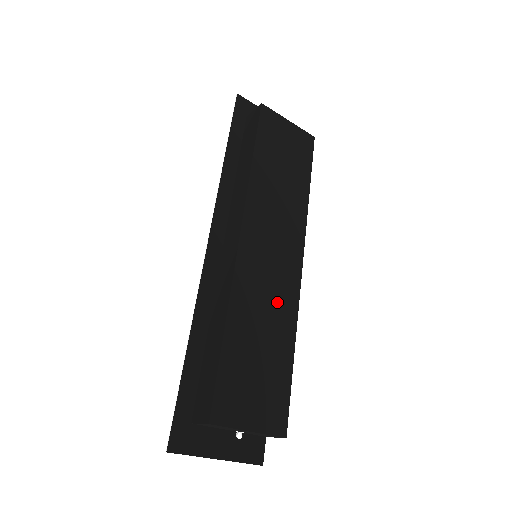
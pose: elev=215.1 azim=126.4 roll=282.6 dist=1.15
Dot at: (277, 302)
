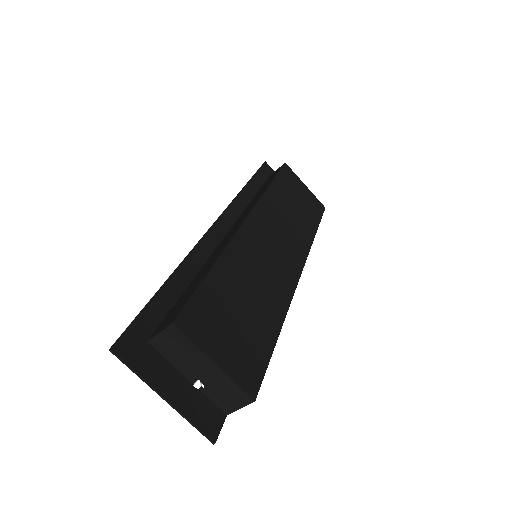
Dot at: (271, 282)
